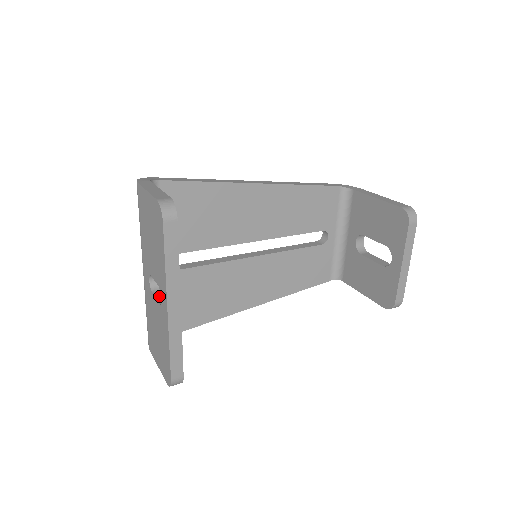
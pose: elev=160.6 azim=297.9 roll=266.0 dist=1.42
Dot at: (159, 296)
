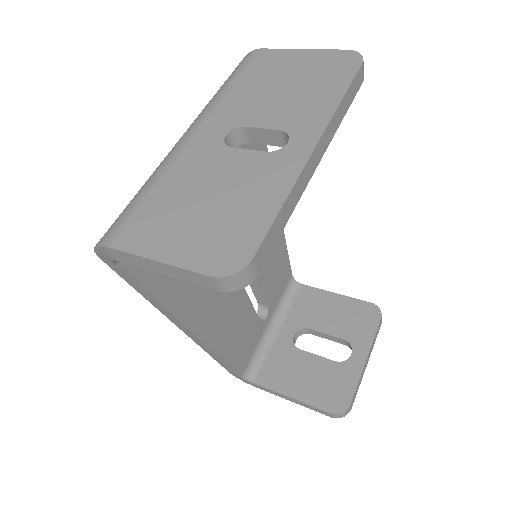
Dot at: (247, 154)
